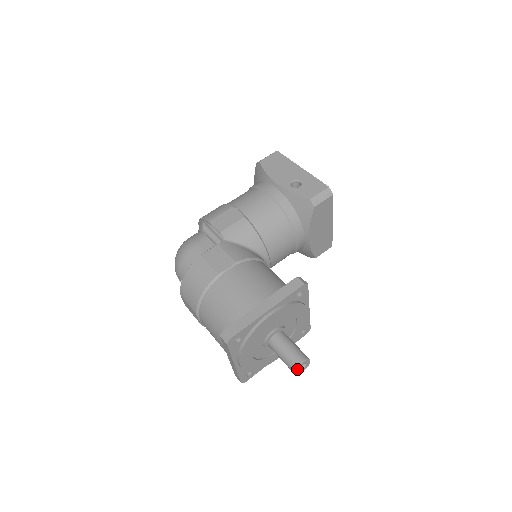
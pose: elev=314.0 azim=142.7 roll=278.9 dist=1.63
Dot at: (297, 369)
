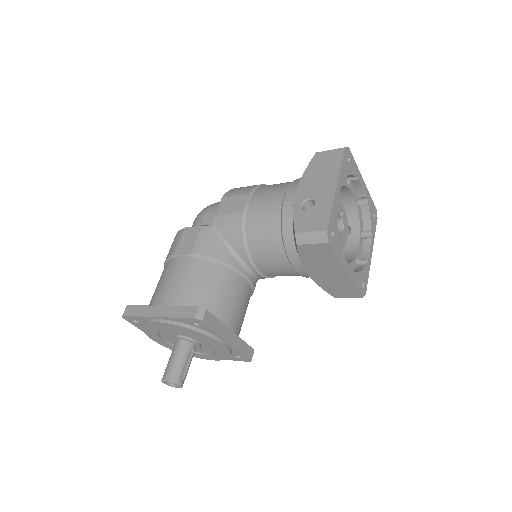
Dot at: (164, 382)
